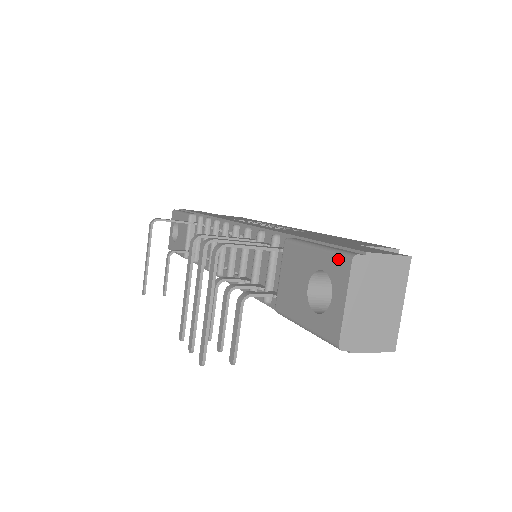
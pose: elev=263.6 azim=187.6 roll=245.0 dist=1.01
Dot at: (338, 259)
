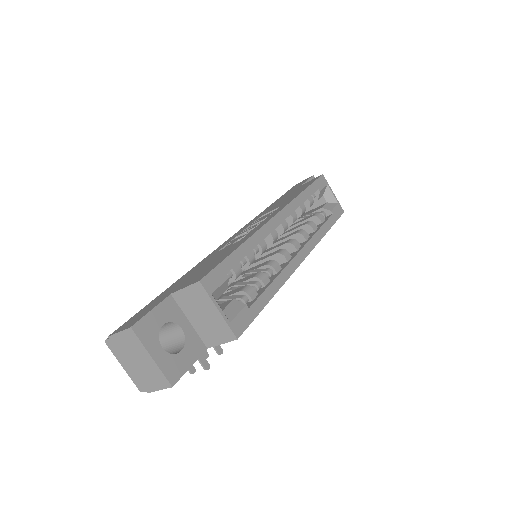
Dot at: occluded
